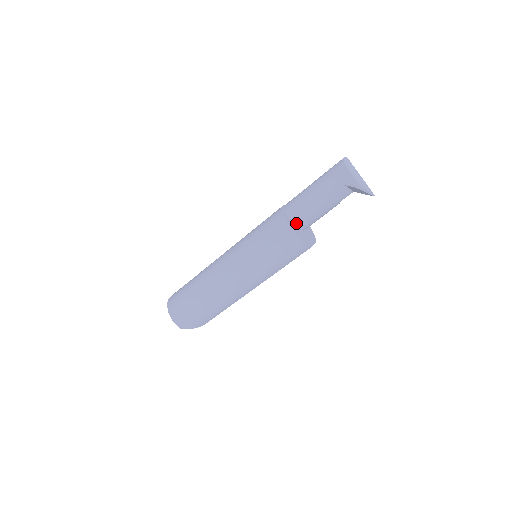
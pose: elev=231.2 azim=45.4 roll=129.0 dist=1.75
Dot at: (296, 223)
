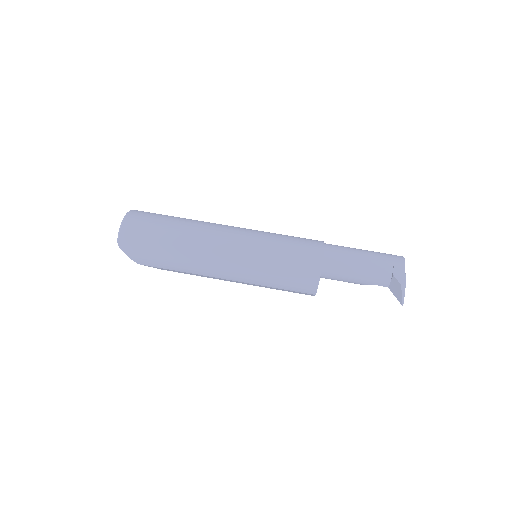
Dot at: (324, 264)
